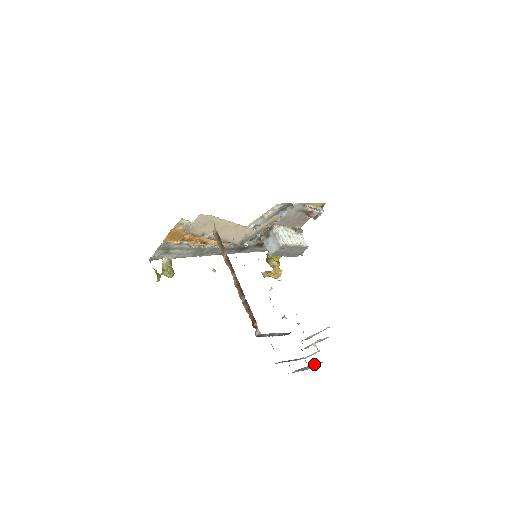
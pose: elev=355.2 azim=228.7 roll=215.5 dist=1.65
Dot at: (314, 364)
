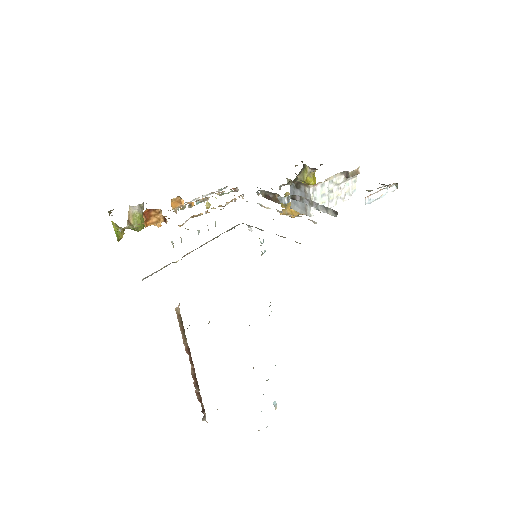
Dot at: occluded
